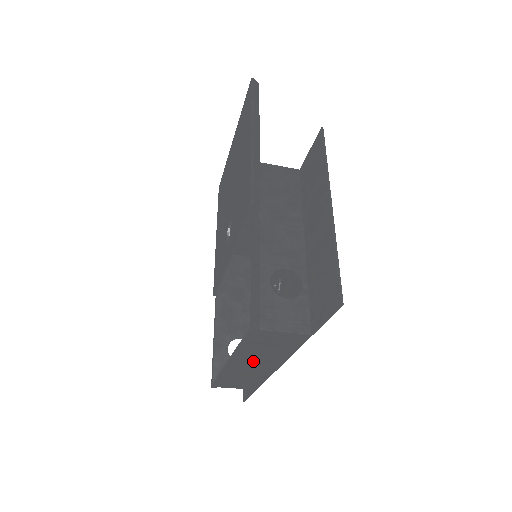
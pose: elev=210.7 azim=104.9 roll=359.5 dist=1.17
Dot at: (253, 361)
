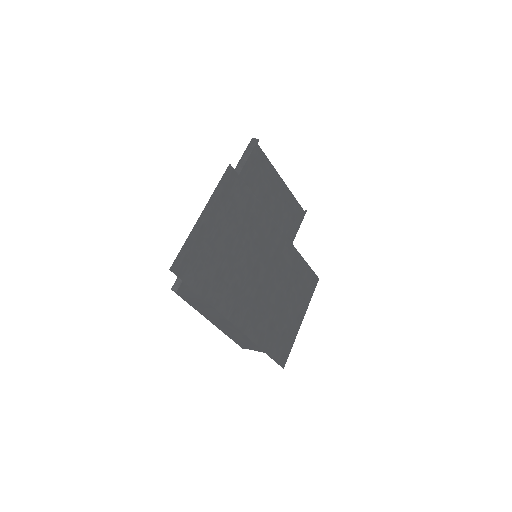
Dot at: (217, 320)
